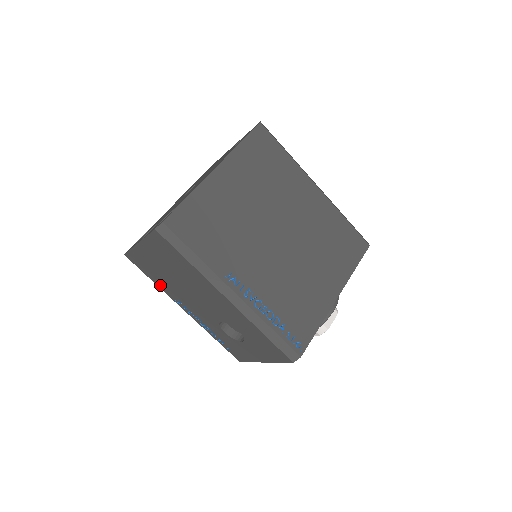
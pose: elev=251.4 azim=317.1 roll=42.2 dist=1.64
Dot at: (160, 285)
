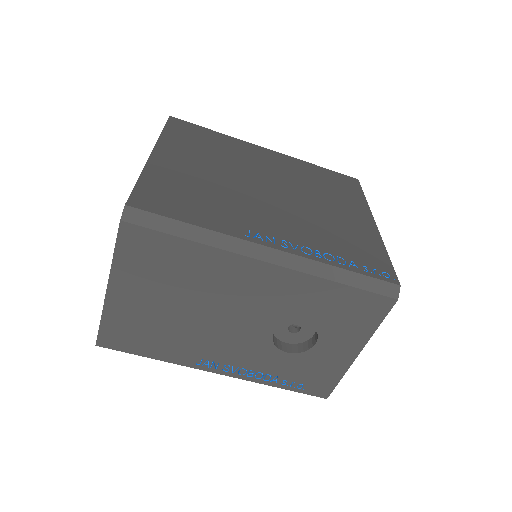
Dot at: (166, 355)
